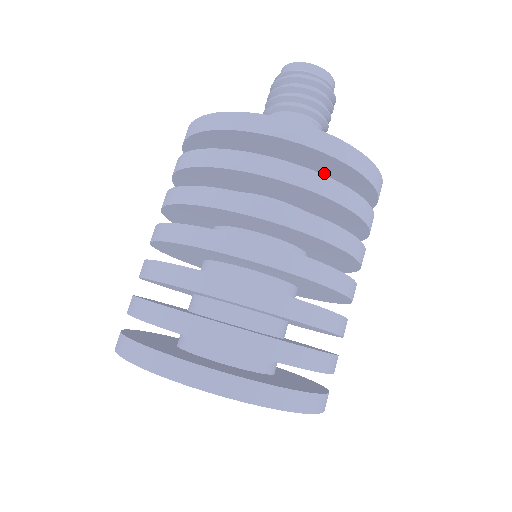
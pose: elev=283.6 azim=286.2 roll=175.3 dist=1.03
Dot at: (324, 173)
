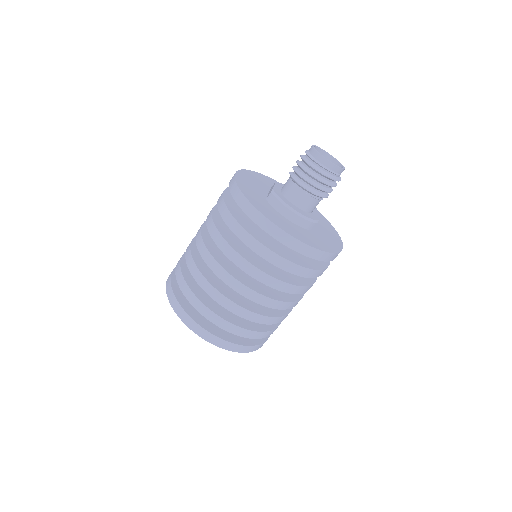
Dot at: occluded
